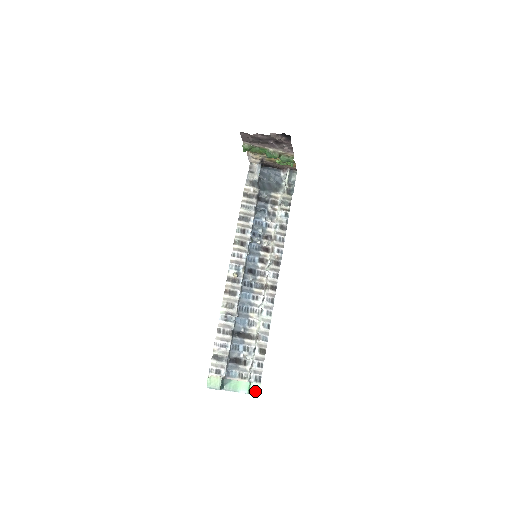
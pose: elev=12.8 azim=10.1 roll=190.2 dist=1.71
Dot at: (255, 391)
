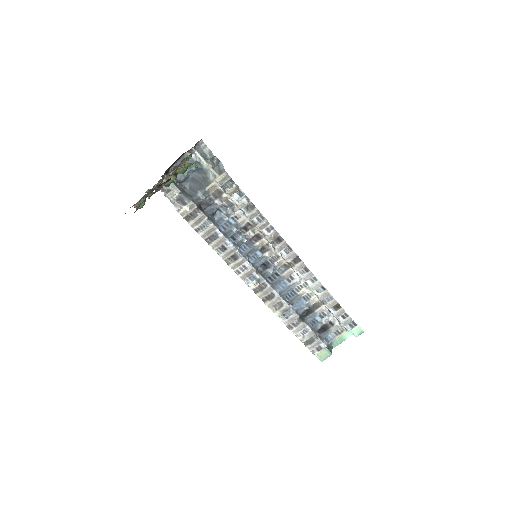
Dot at: (358, 332)
